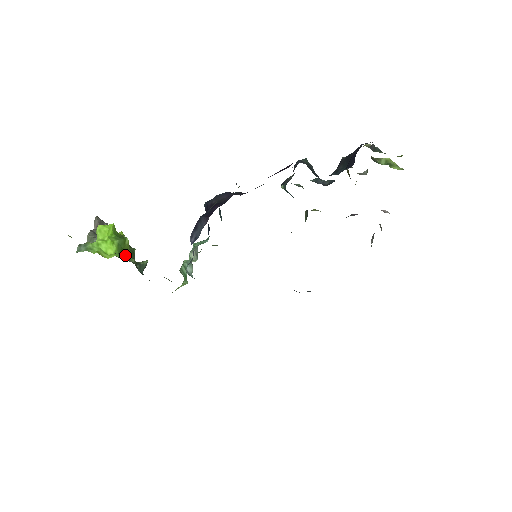
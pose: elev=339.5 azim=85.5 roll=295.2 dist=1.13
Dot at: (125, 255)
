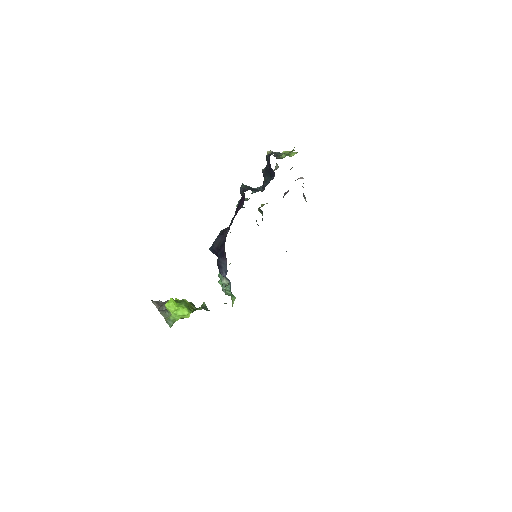
Dot at: (192, 309)
